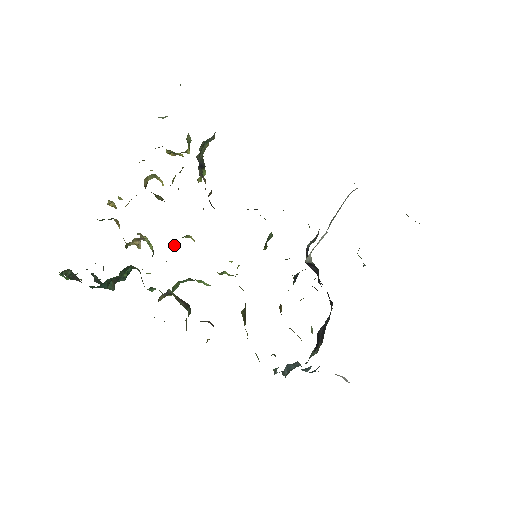
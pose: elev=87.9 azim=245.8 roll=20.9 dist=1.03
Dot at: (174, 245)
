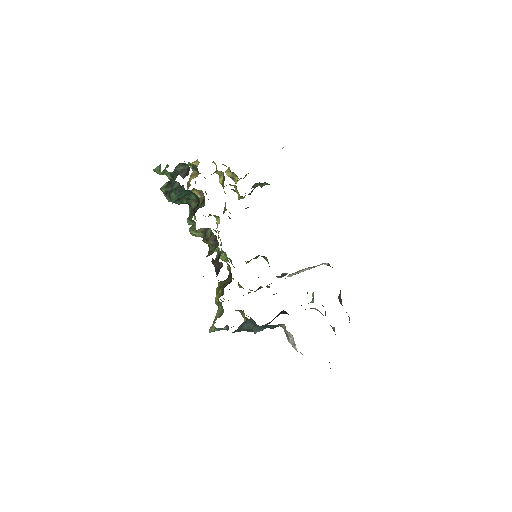
Dot at: (209, 215)
